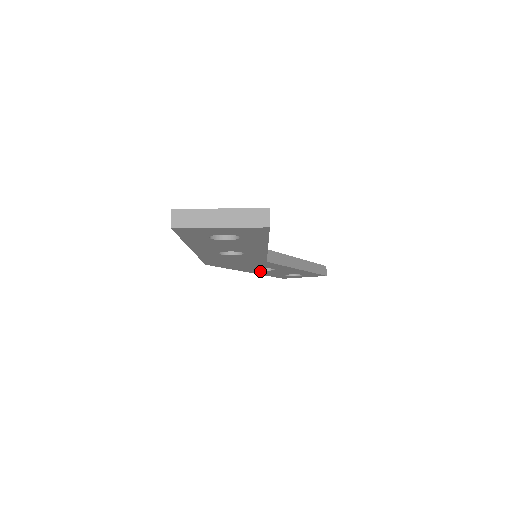
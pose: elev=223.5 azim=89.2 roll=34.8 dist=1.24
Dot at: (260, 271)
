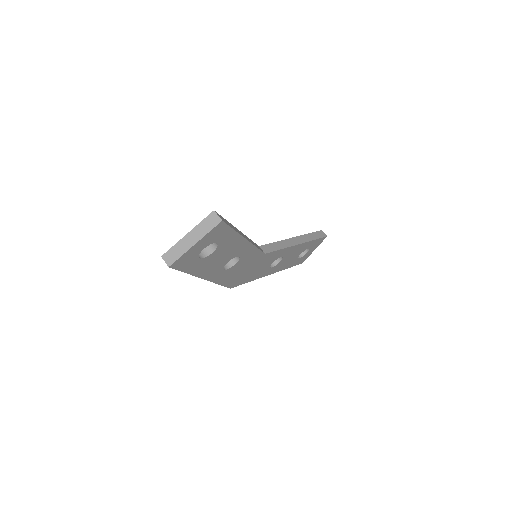
Dot at: (275, 267)
